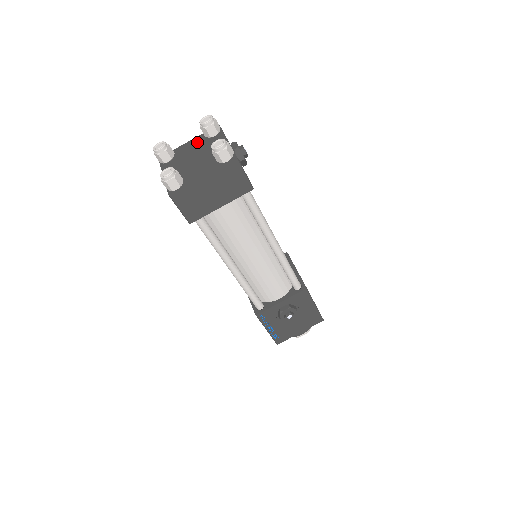
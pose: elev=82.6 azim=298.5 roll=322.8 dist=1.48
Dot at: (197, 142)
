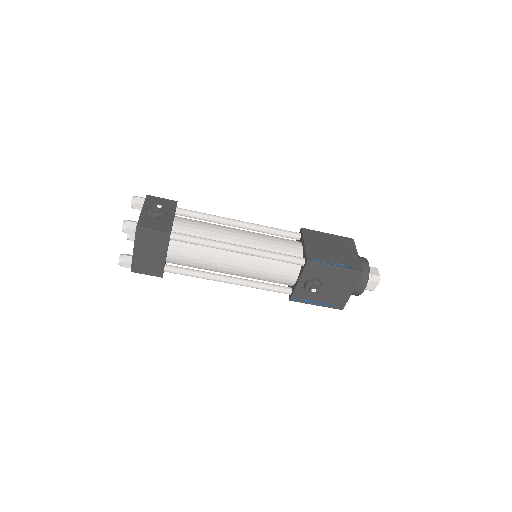
Dot at: occluded
